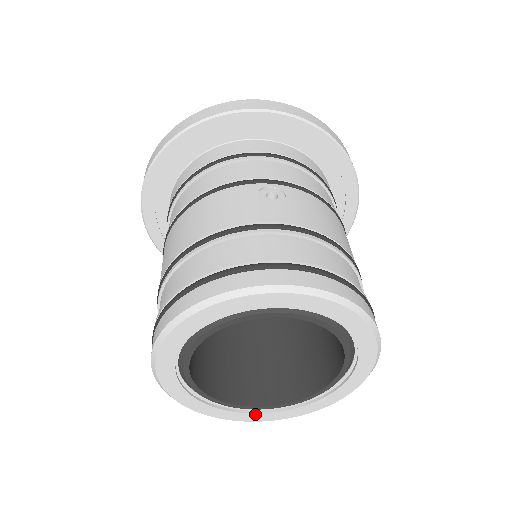
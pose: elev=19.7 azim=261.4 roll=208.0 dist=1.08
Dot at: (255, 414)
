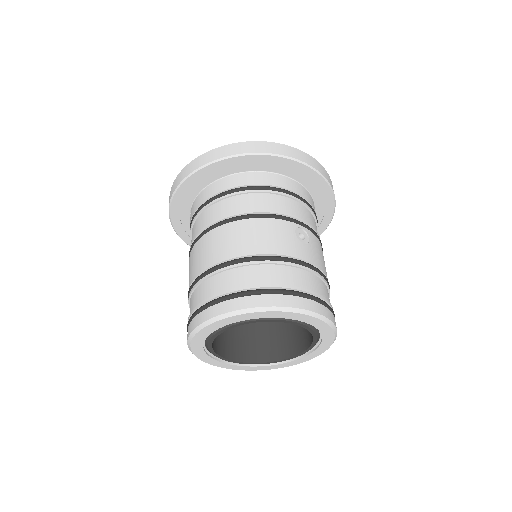
Dot at: (228, 364)
